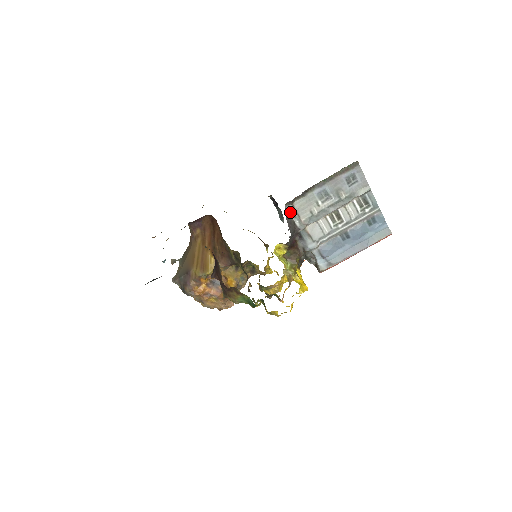
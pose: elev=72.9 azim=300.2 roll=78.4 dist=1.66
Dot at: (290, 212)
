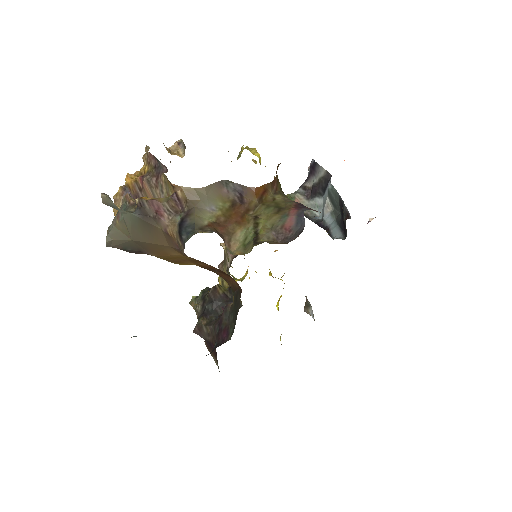
Dot at: occluded
